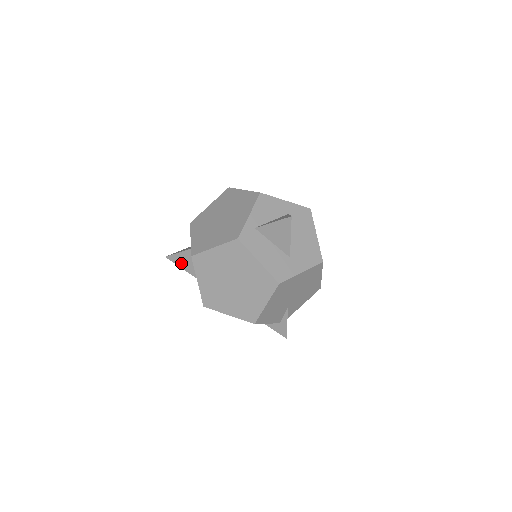
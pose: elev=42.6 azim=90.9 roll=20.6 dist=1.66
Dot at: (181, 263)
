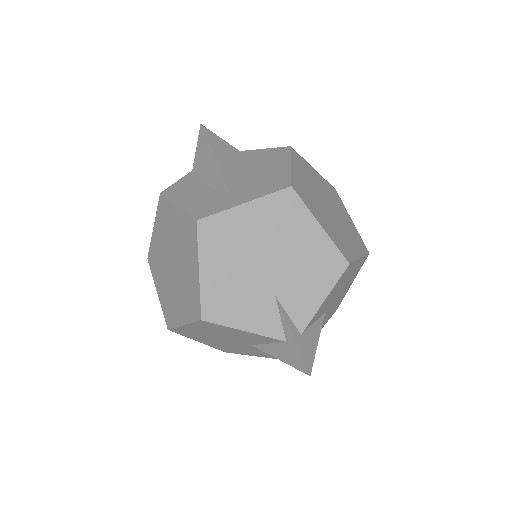
Dot at: occluded
